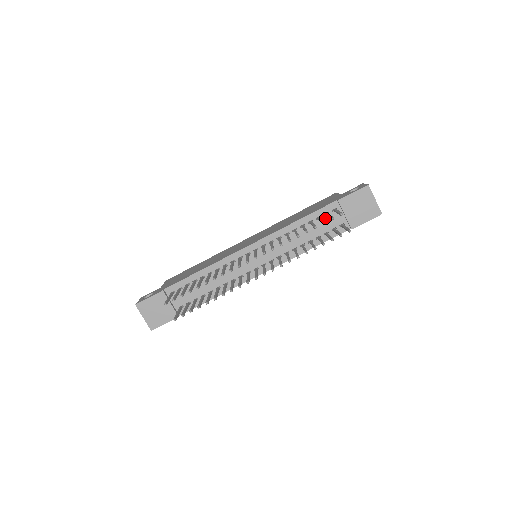
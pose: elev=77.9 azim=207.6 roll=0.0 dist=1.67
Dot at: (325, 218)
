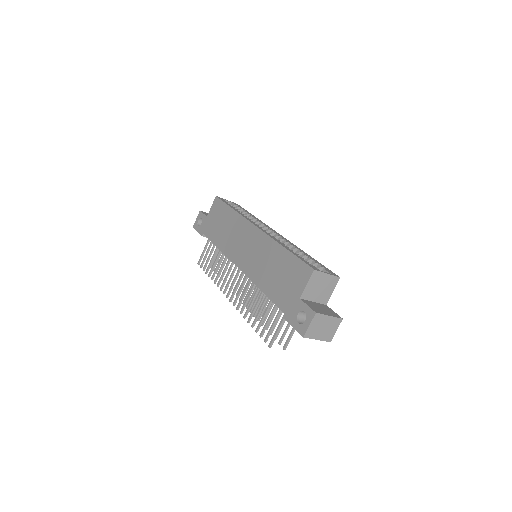
Dot at: occluded
